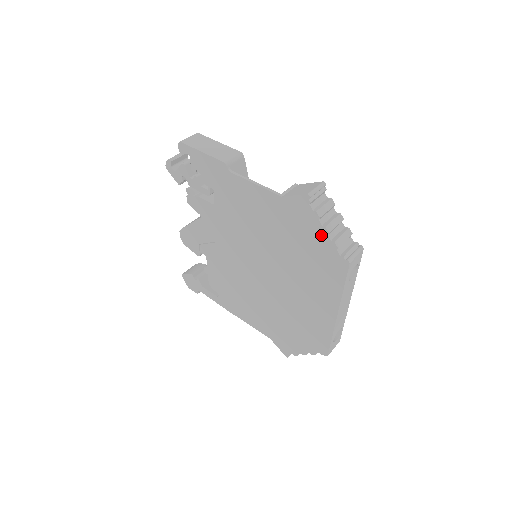
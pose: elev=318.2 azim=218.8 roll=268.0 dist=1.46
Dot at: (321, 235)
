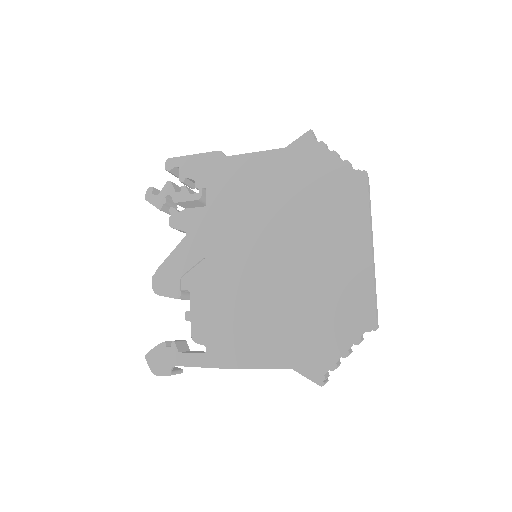
Dot at: (331, 161)
